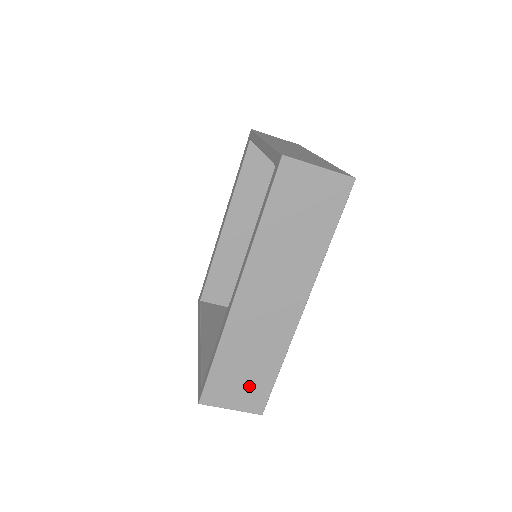
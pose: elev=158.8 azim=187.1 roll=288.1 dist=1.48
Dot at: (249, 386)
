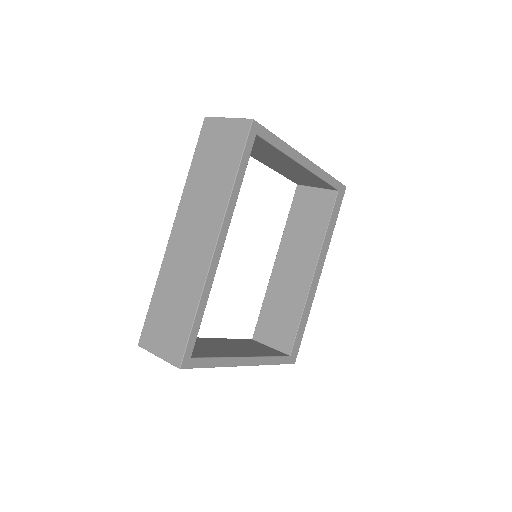
Dot at: (172, 330)
